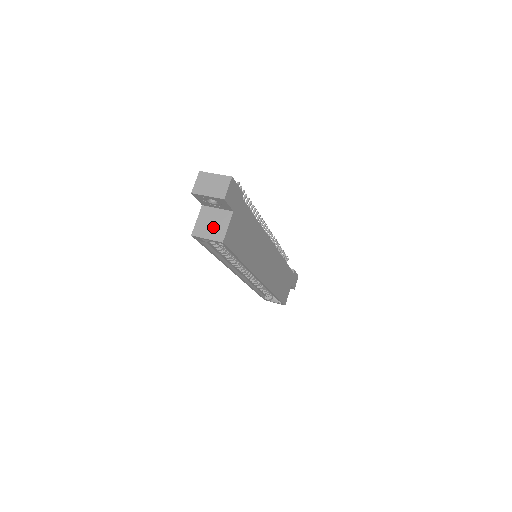
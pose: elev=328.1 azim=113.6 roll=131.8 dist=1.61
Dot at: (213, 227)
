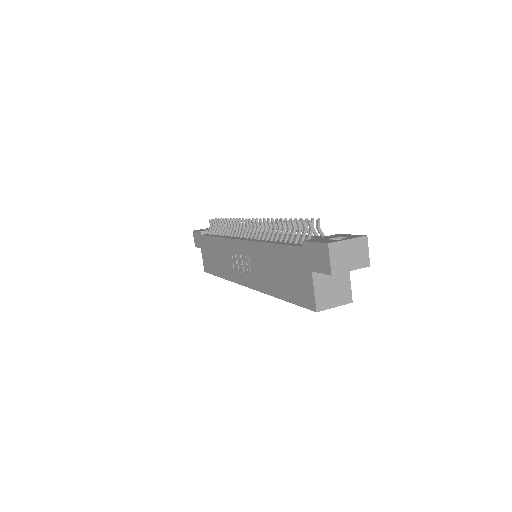
Dot at: (336, 291)
